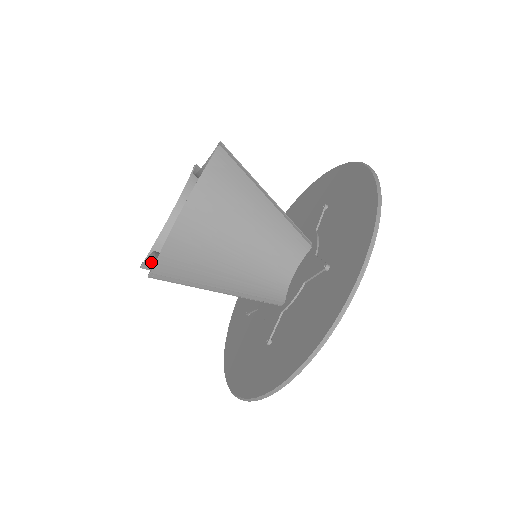
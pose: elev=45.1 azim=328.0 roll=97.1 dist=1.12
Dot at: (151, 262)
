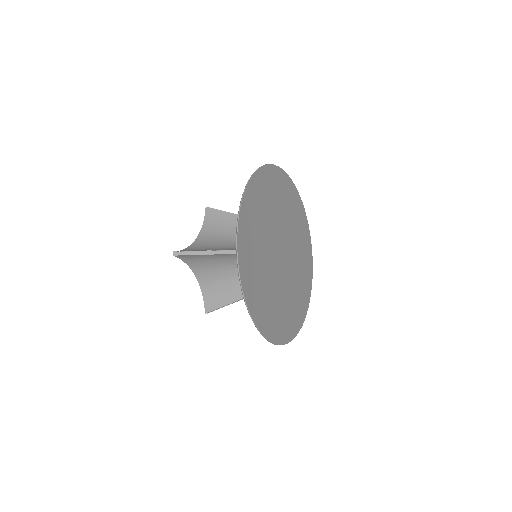
Dot at: (207, 302)
